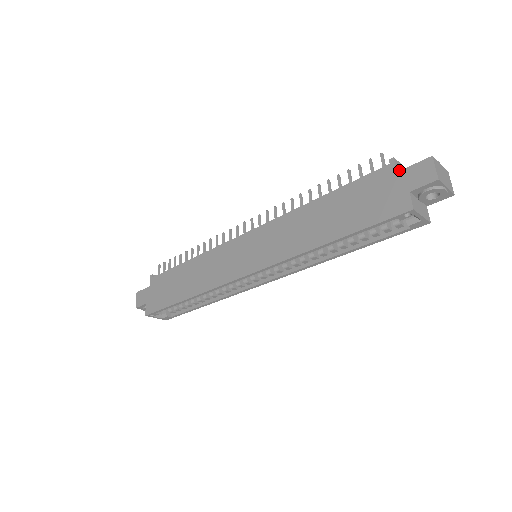
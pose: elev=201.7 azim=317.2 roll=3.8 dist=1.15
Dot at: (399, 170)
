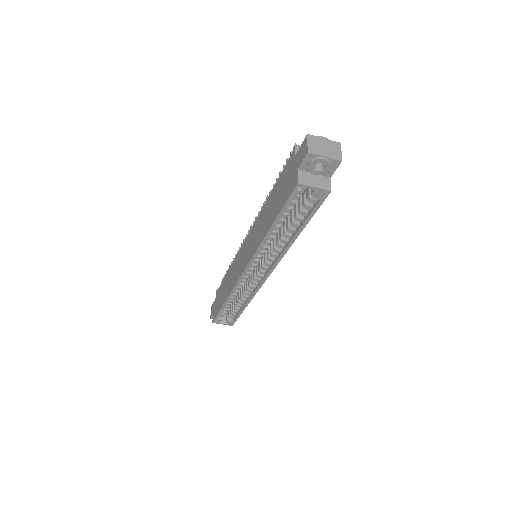
Dot at: occluded
